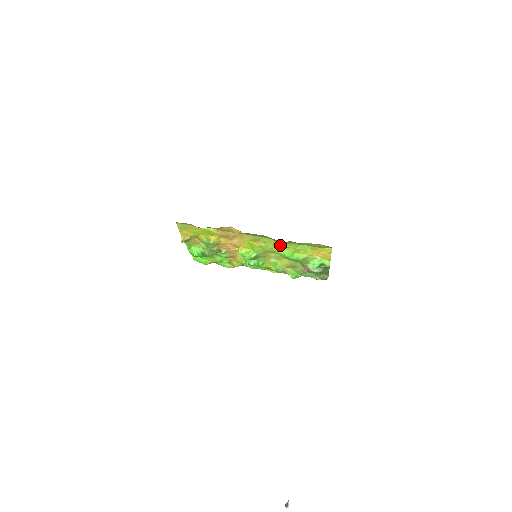
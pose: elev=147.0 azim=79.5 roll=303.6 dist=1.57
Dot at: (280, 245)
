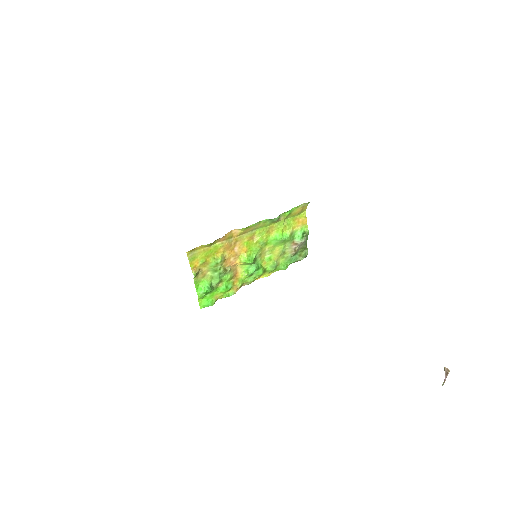
Dot at: (271, 231)
